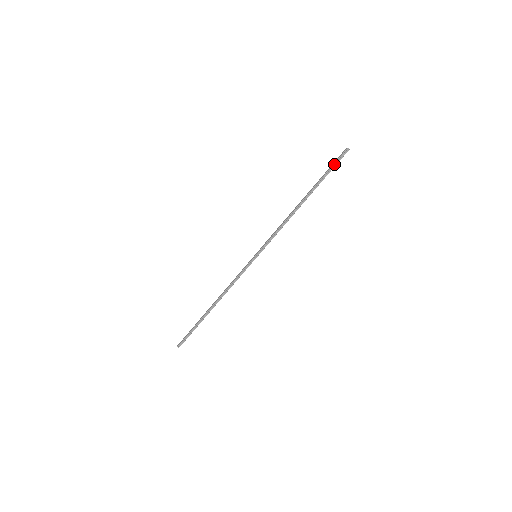
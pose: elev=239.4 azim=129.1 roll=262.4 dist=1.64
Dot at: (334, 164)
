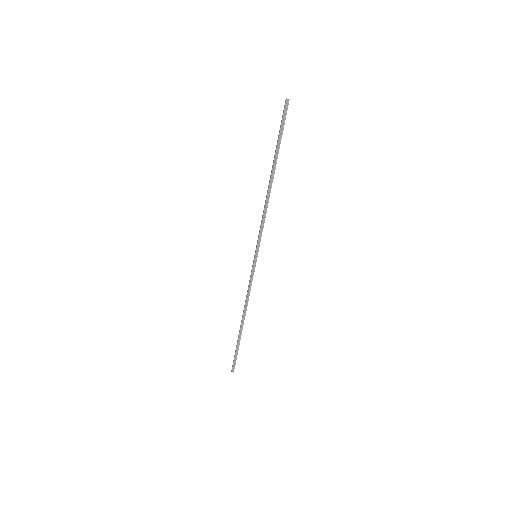
Dot at: (282, 124)
